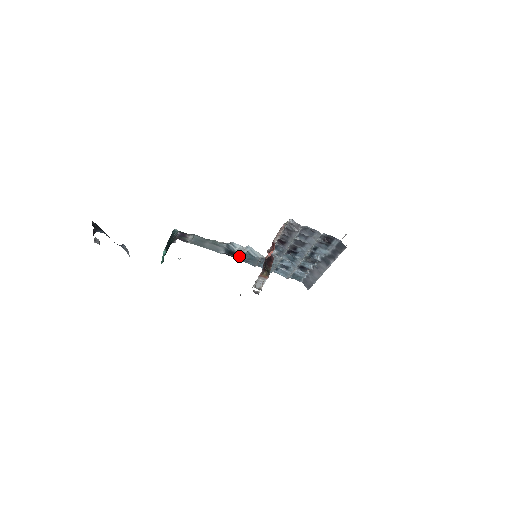
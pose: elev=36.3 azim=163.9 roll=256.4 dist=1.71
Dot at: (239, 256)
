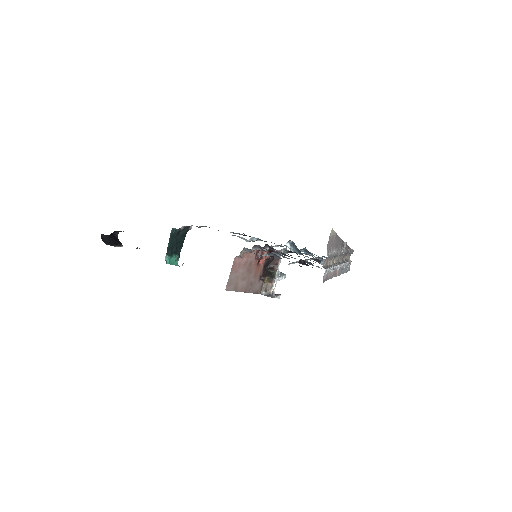
Dot at: occluded
